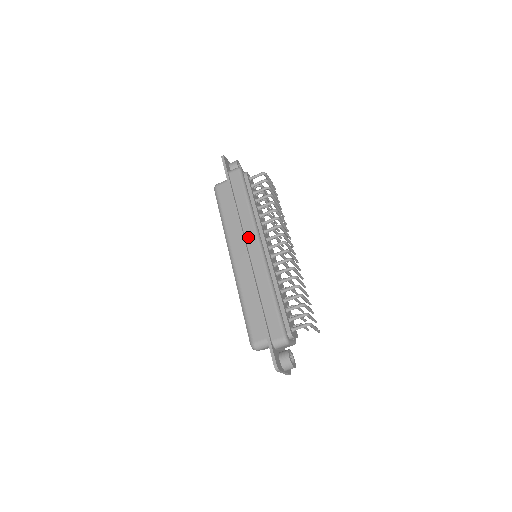
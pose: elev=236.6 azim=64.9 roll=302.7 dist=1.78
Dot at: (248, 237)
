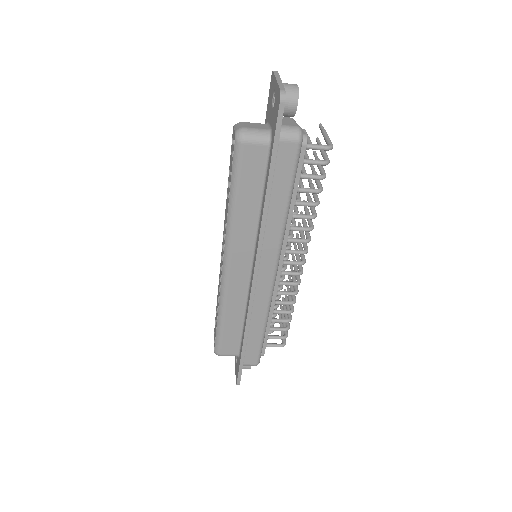
Dot at: (264, 259)
